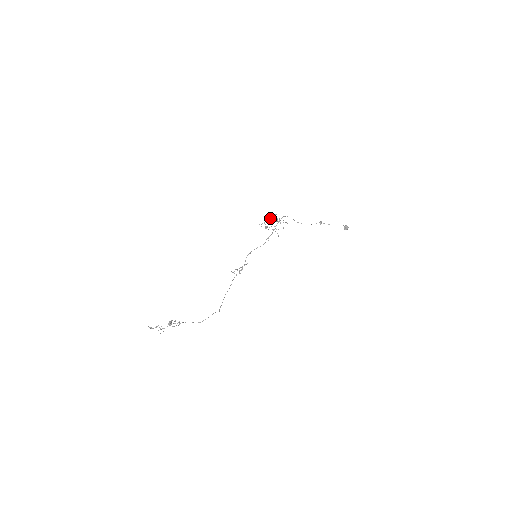
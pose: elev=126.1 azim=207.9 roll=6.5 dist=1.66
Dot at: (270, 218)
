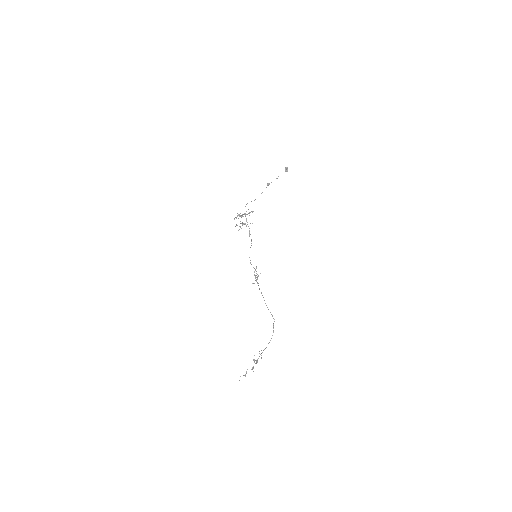
Dot at: (236, 218)
